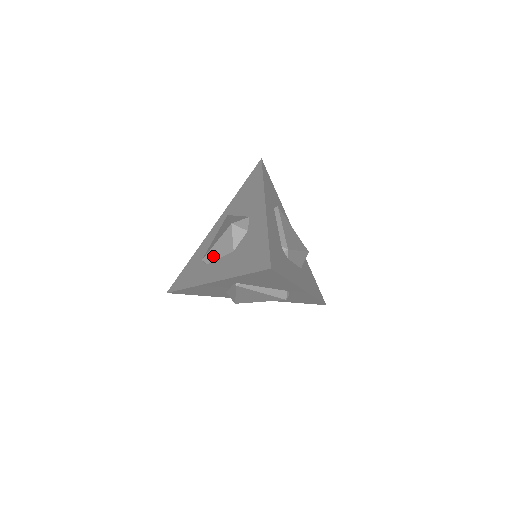
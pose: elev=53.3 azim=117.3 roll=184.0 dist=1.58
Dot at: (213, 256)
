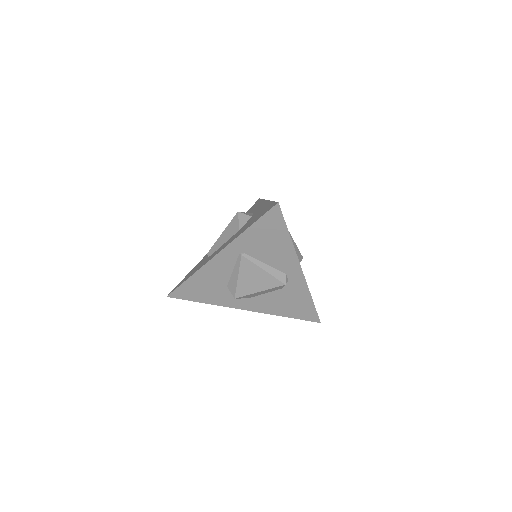
Dot at: (218, 244)
